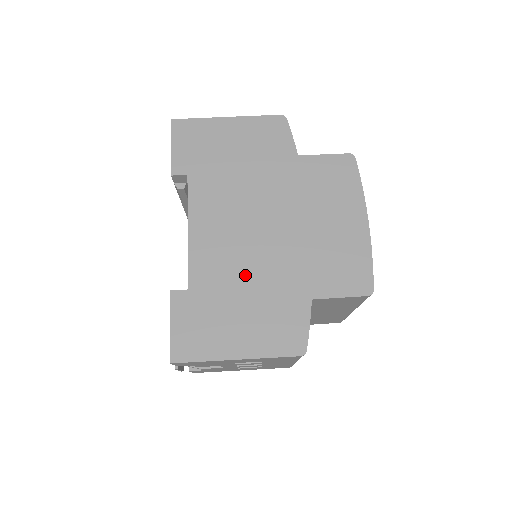
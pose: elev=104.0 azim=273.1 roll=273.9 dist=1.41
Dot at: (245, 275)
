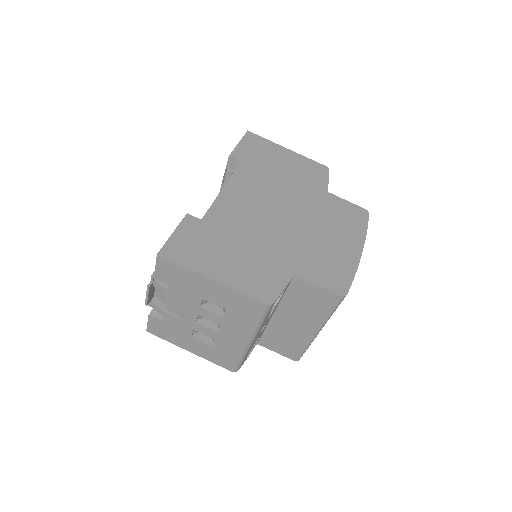
Dot at: (250, 234)
